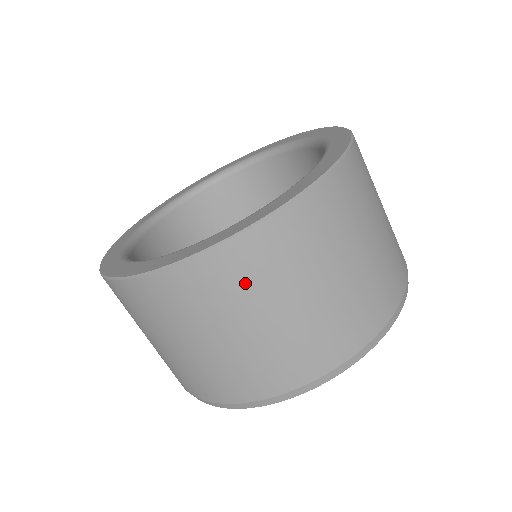
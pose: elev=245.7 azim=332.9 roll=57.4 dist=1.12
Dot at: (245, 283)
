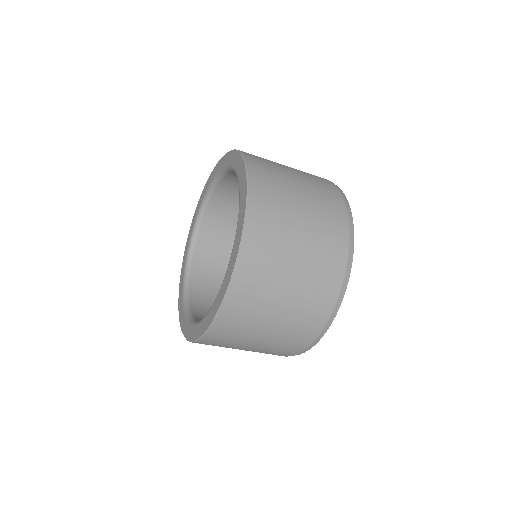
Dot at: occluded
